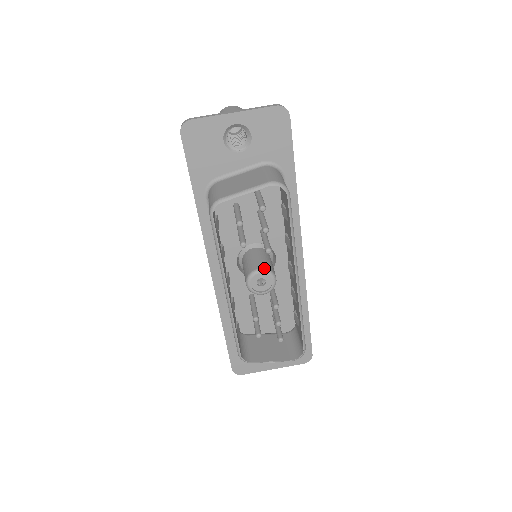
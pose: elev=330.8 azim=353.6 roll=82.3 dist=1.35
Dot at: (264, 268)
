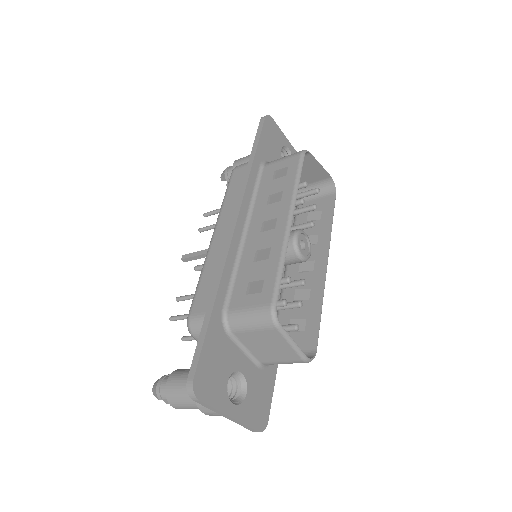
Dot at: (306, 236)
